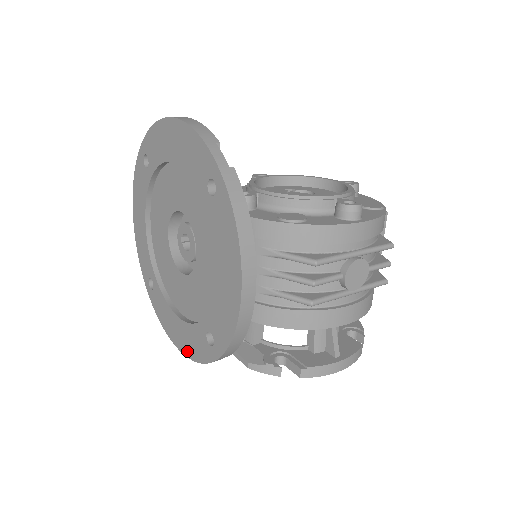
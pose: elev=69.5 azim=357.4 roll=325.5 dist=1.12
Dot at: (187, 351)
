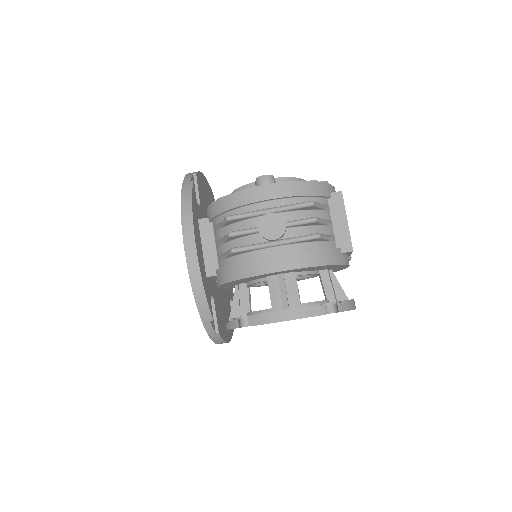
Dot at: occluded
